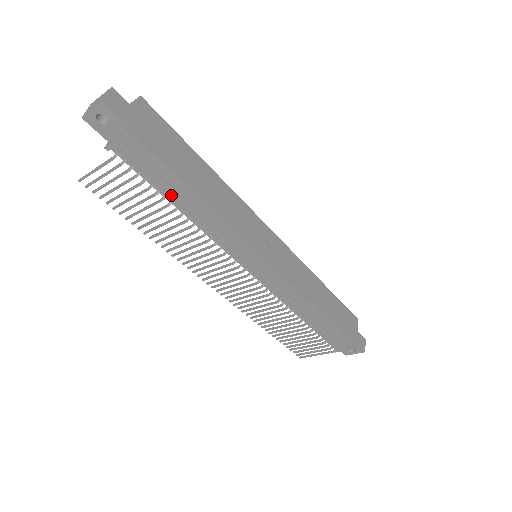
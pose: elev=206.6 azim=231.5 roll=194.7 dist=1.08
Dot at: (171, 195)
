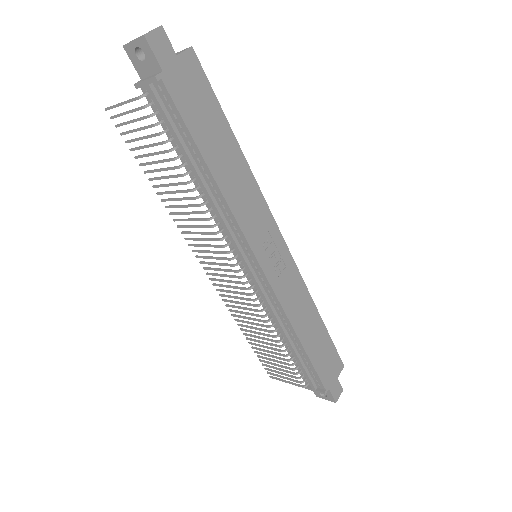
Dot at: (186, 158)
